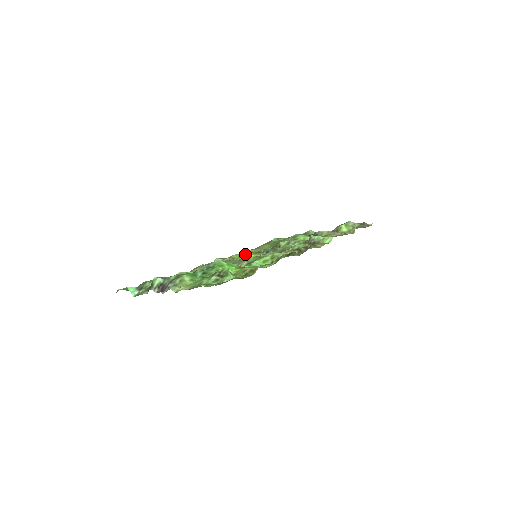
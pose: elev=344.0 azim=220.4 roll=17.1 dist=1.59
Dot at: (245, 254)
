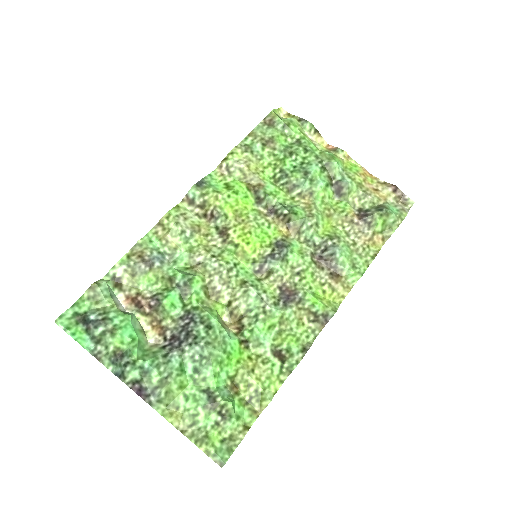
Dot at: (237, 200)
